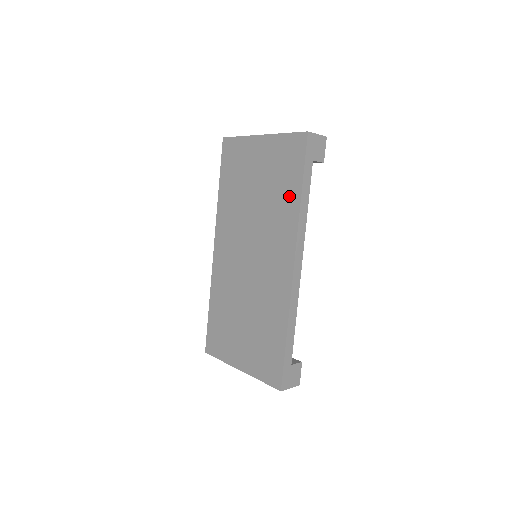
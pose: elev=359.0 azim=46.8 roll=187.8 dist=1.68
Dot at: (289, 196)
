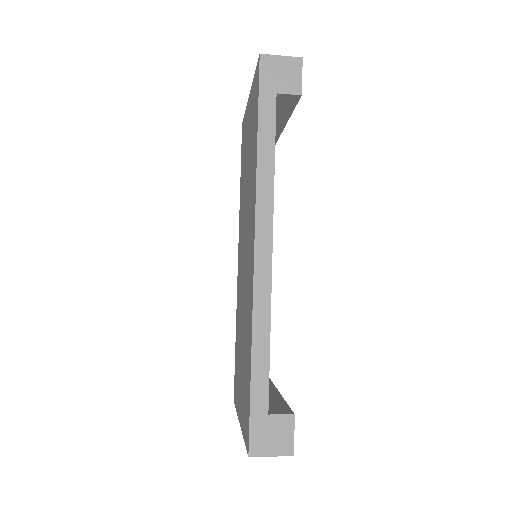
Dot at: (254, 153)
